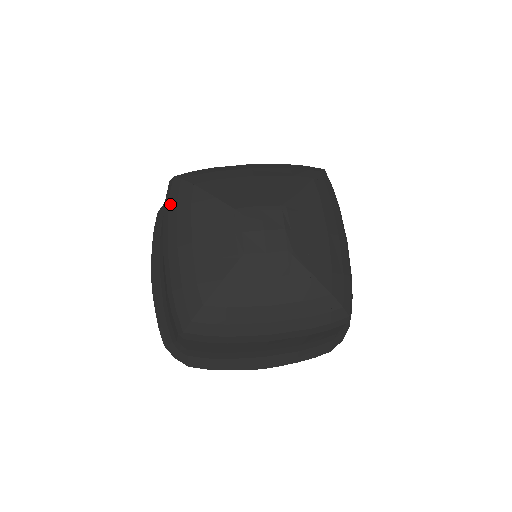
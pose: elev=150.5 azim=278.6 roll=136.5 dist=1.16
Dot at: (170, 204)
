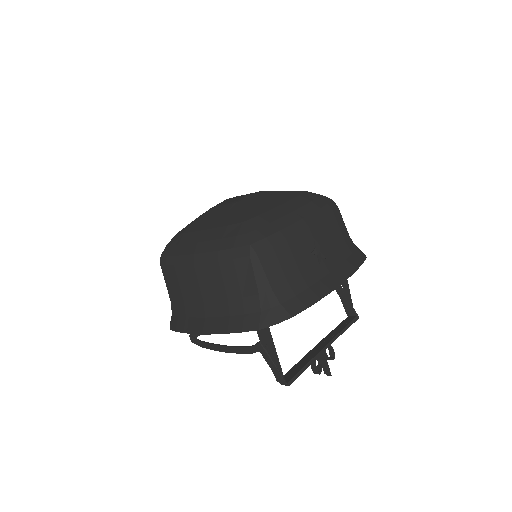
Dot at: occluded
